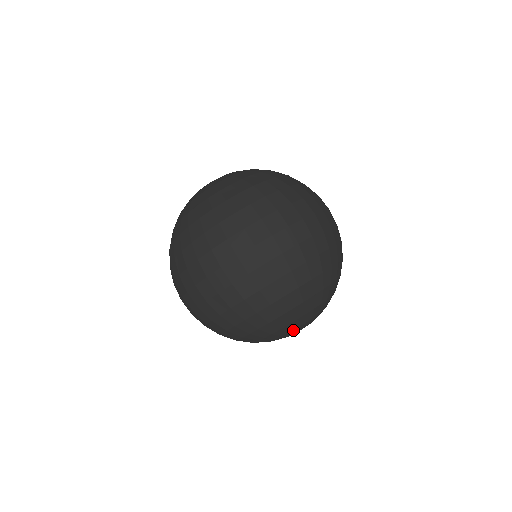
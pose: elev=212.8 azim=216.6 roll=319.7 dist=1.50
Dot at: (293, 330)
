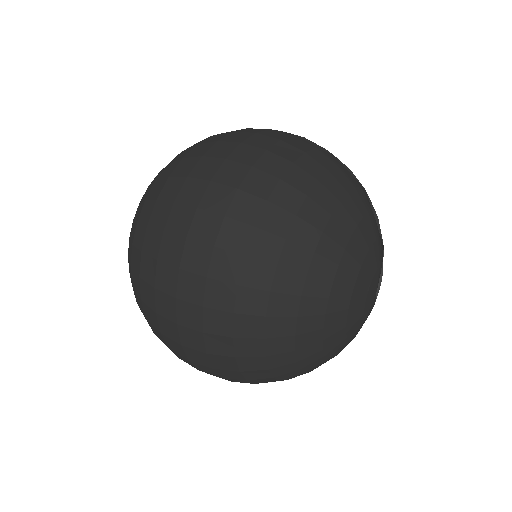
Dot at: (347, 320)
